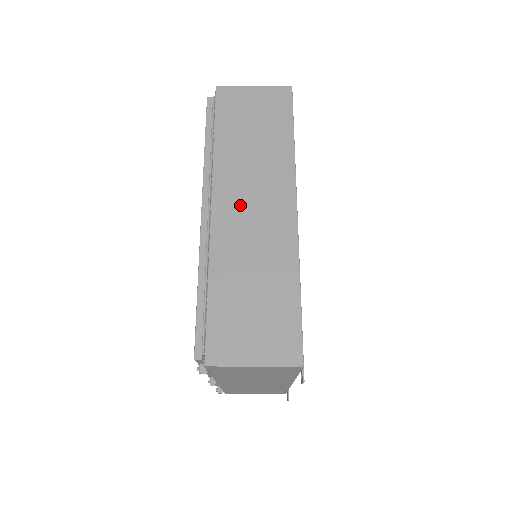
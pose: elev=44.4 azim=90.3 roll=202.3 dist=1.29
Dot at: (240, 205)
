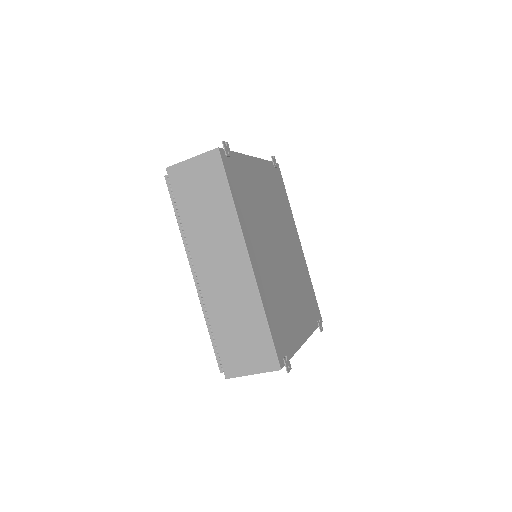
Dot at: (213, 267)
